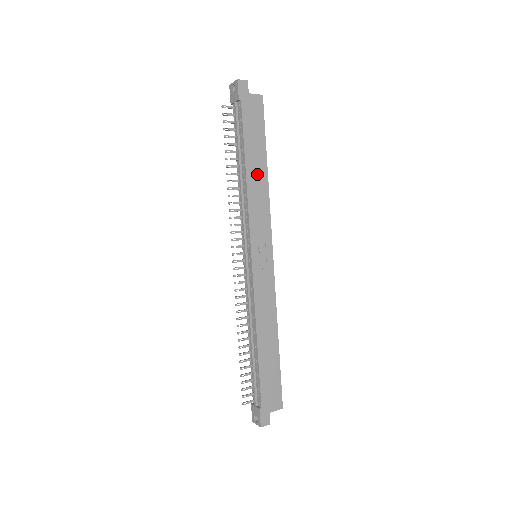
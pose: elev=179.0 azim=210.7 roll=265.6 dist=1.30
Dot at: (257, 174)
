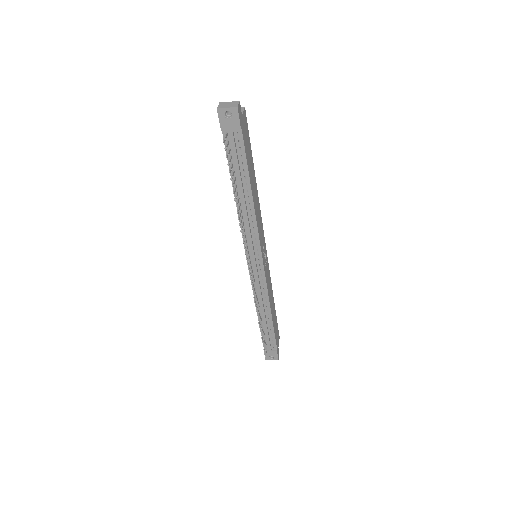
Dot at: (255, 191)
